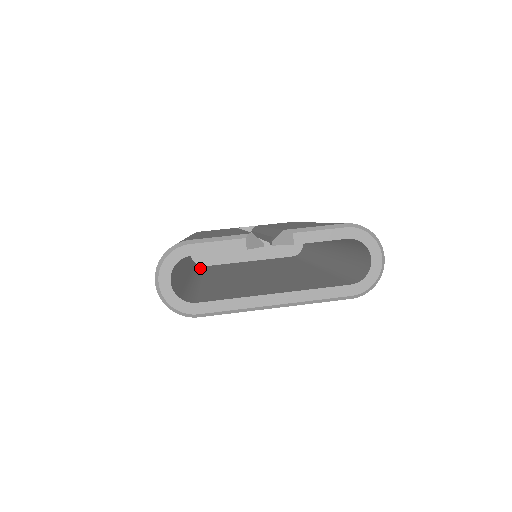
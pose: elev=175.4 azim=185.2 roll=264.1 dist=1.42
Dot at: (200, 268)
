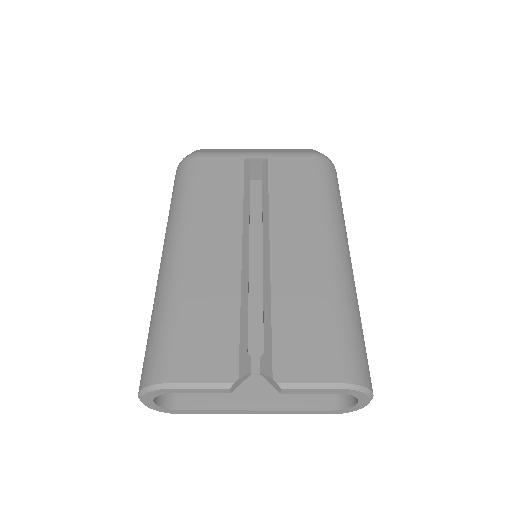
Dot at: occluded
